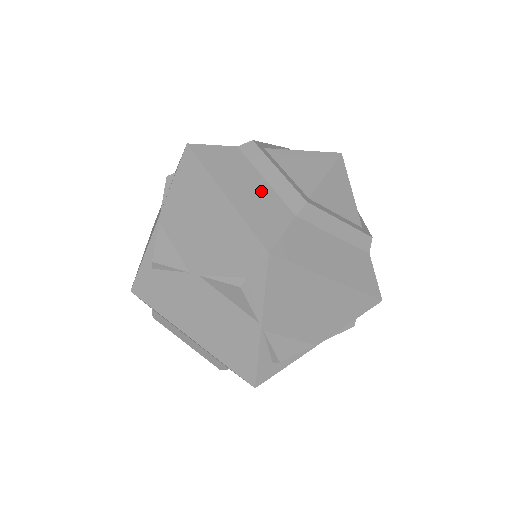
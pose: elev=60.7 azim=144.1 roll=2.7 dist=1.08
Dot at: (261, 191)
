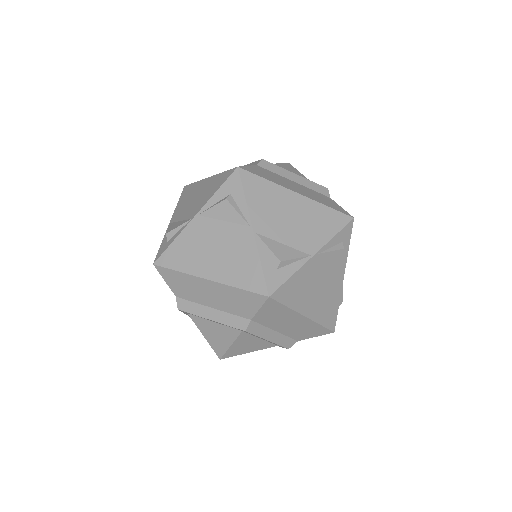
Dot at: occluded
